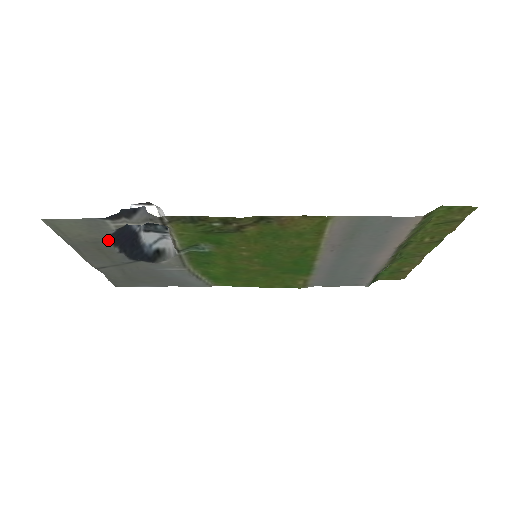
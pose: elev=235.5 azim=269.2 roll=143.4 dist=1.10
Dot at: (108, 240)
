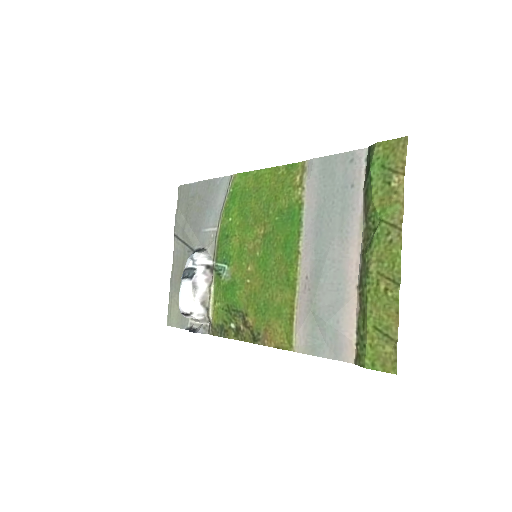
Dot at: occluded
